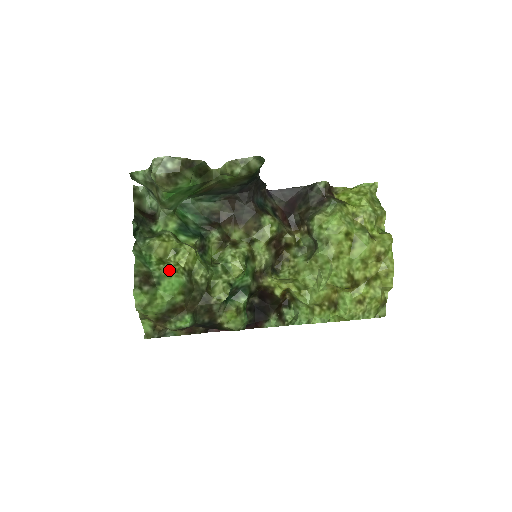
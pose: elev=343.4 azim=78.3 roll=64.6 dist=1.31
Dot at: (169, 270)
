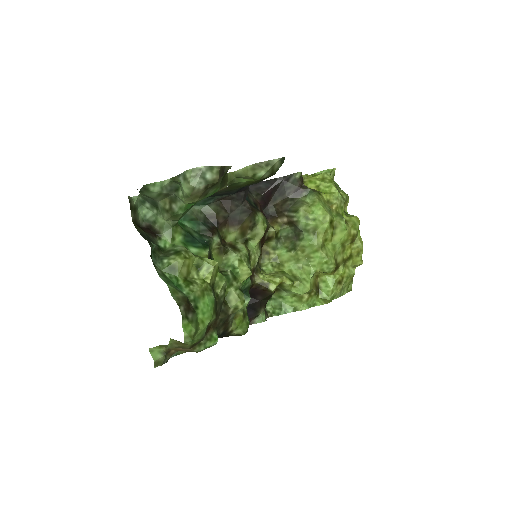
Dot at: (200, 290)
